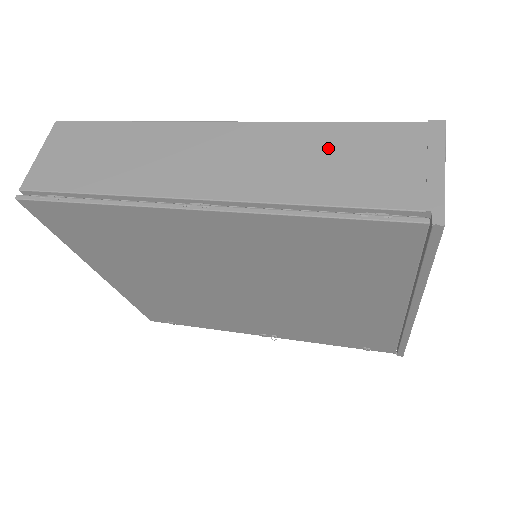
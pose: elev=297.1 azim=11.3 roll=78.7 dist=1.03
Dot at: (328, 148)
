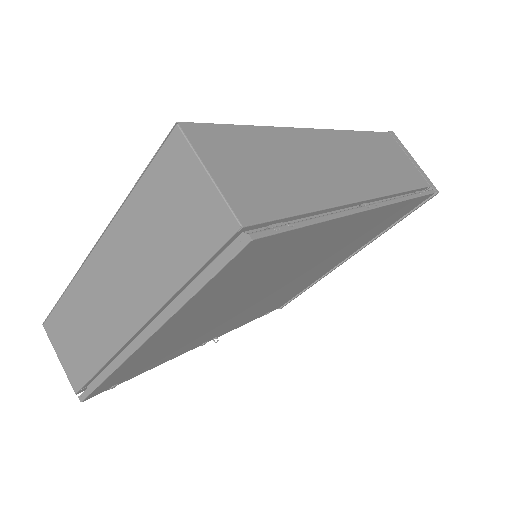
Dot at: (377, 151)
